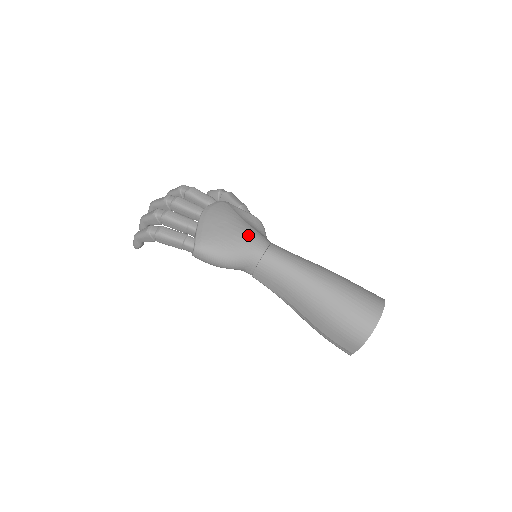
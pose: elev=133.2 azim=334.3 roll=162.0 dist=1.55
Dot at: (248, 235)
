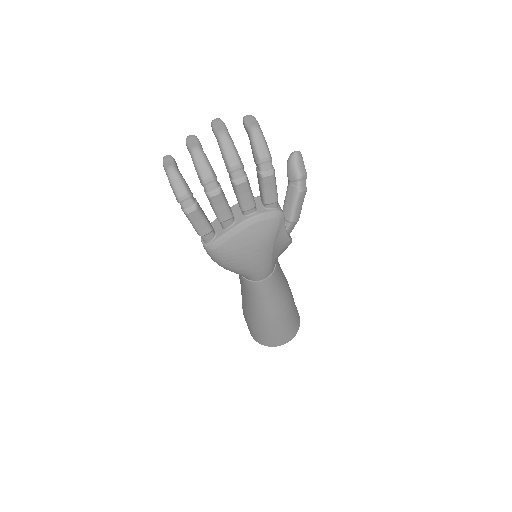
Dot at: (259, 267)
